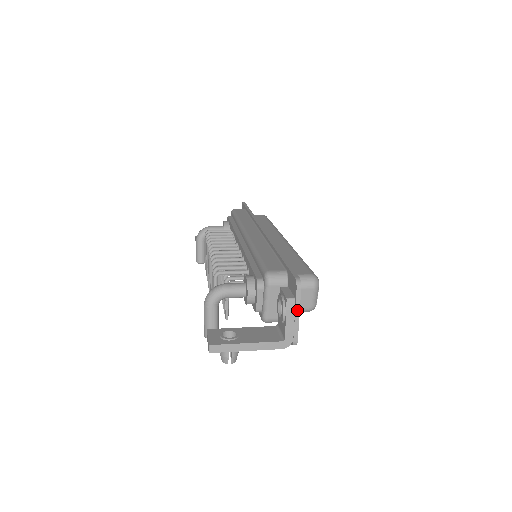
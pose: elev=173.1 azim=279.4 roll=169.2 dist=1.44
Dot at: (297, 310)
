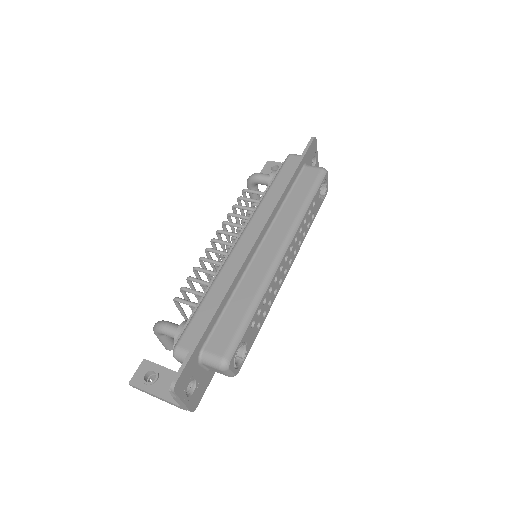
Dot at: (180, 400)
